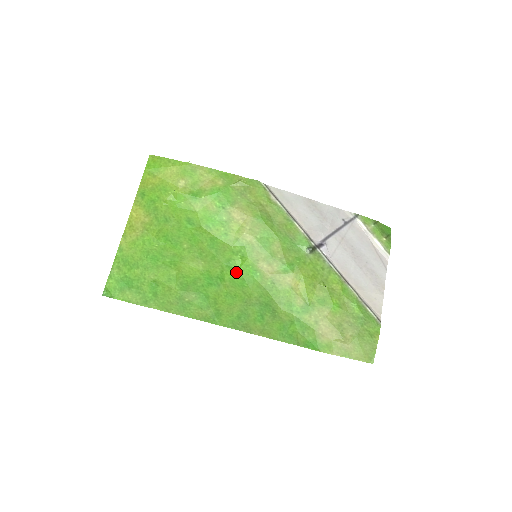
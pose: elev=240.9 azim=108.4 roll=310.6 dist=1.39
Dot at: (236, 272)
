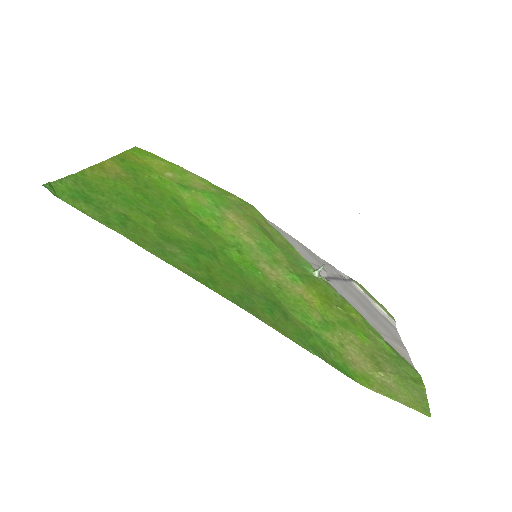
Dot at: (232, 260)
